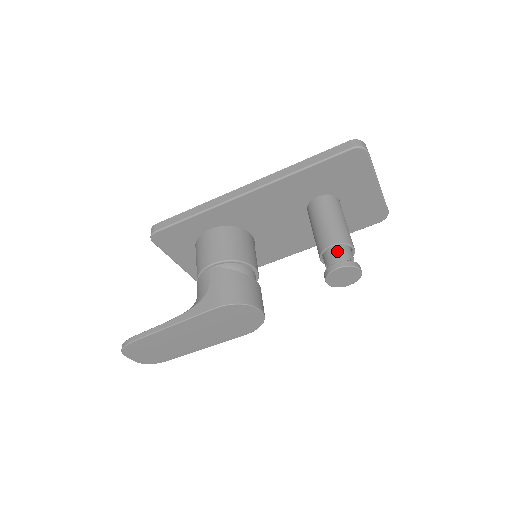
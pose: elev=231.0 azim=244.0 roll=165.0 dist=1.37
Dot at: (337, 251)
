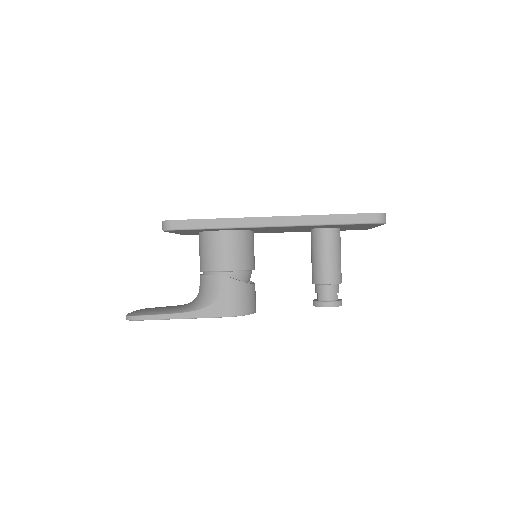
Dot at: (330, 289)
